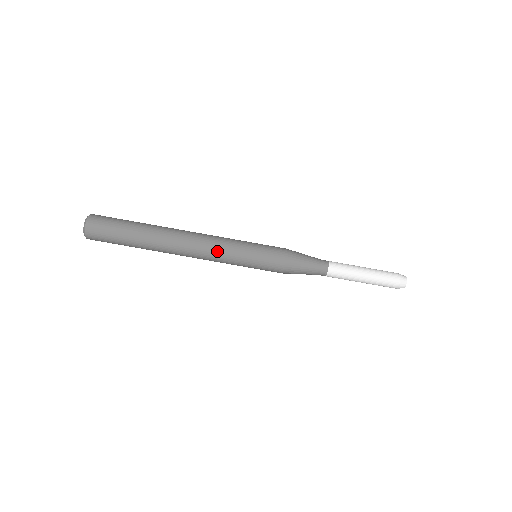
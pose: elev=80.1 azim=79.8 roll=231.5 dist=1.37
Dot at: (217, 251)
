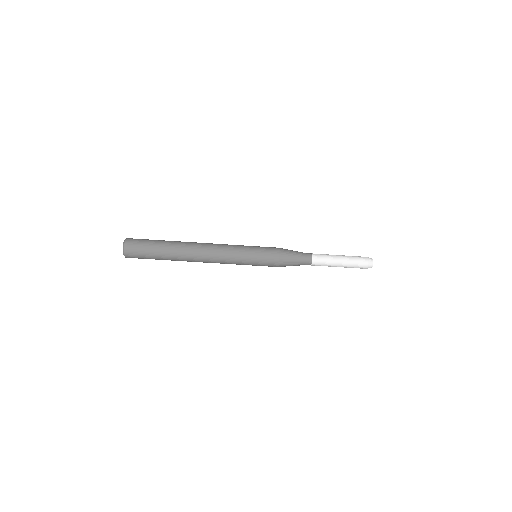
Dot at: (226, 250)
